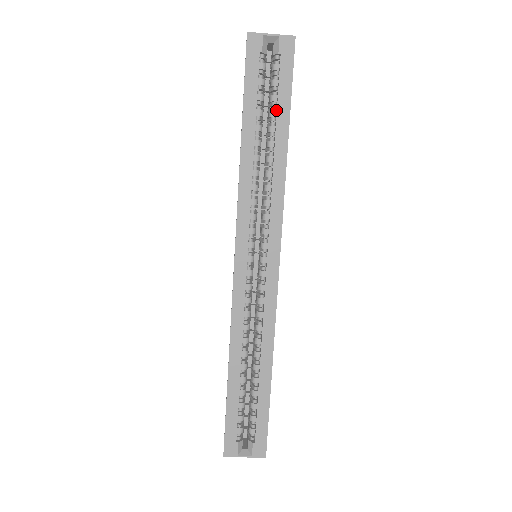
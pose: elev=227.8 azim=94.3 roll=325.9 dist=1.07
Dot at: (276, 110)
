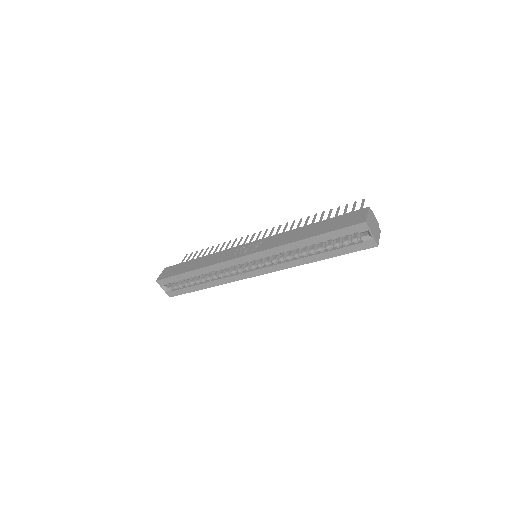
Dot at: (333, 248)
